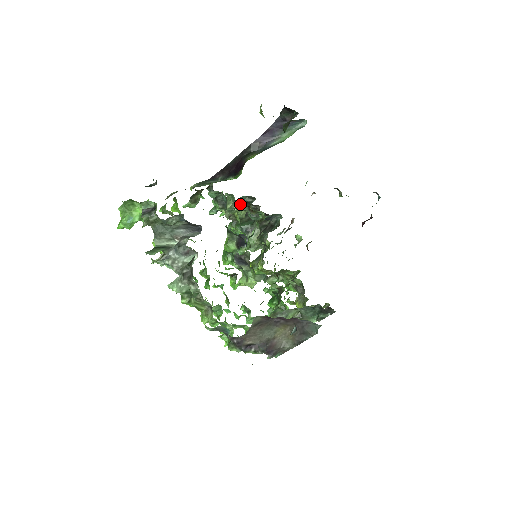
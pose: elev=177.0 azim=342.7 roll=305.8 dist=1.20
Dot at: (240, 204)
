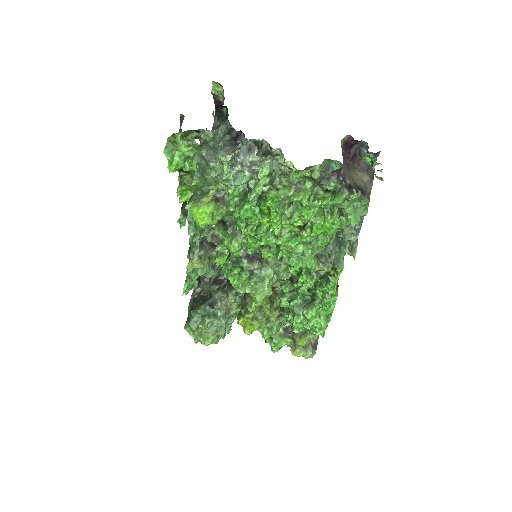
Dot at: (204, 248)
